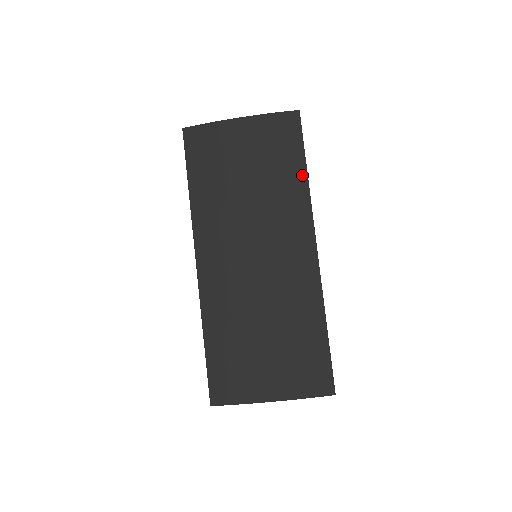
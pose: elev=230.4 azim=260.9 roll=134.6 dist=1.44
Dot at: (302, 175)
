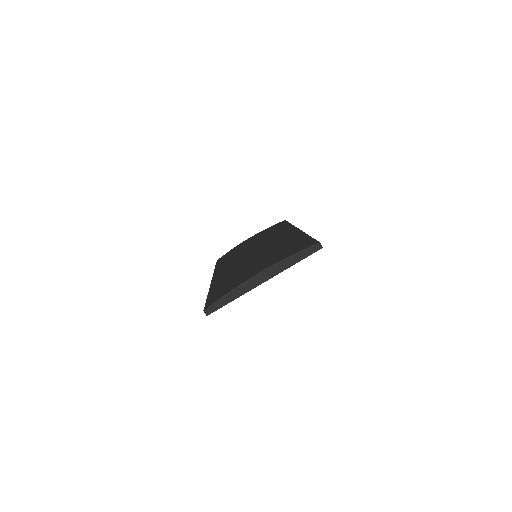
Dot at: occluded
